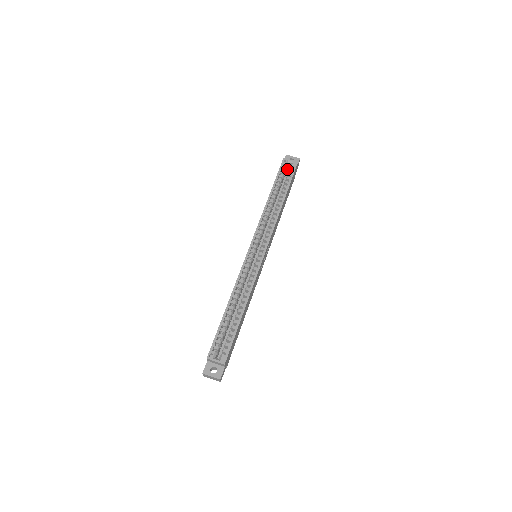
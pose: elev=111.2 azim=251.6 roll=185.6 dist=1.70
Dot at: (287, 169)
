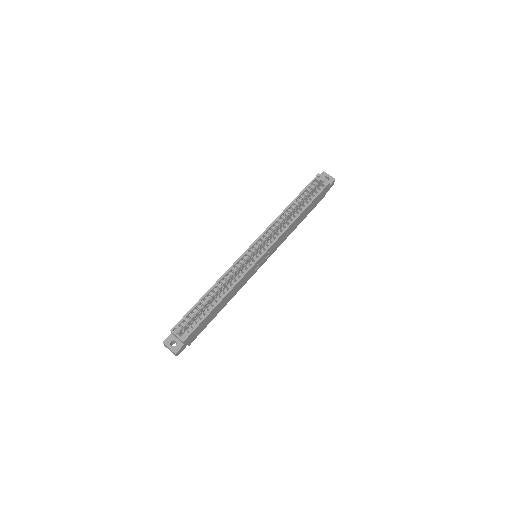
Dot at: (319, 185)
